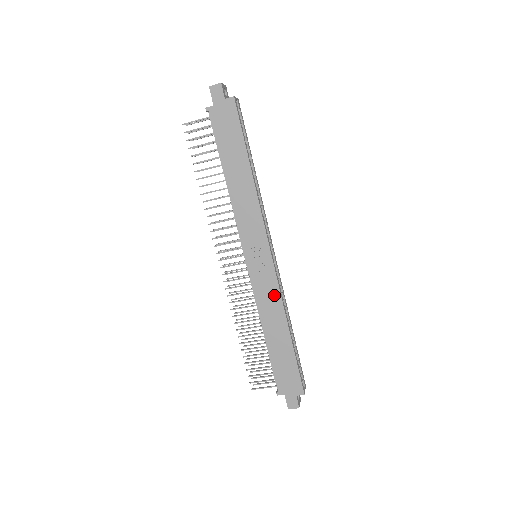
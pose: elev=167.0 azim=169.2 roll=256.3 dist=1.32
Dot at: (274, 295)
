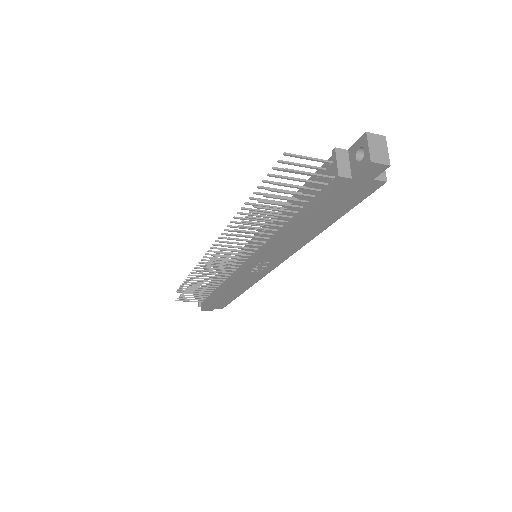
Dot at: (251, 281)
